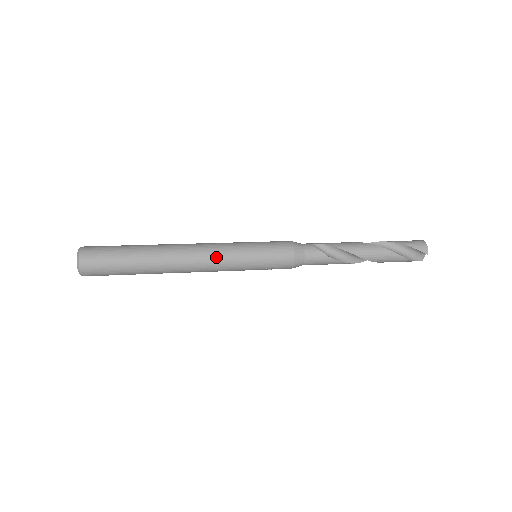
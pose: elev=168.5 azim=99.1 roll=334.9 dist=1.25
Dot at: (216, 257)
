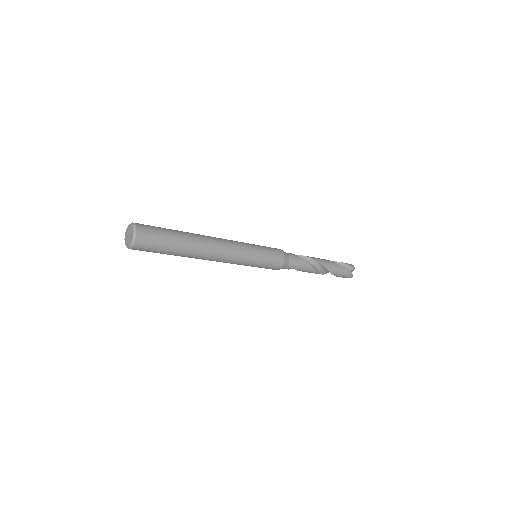
Dot at: (235, 244)
